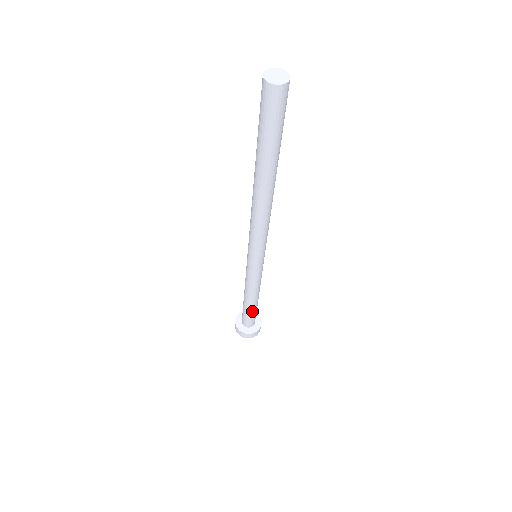
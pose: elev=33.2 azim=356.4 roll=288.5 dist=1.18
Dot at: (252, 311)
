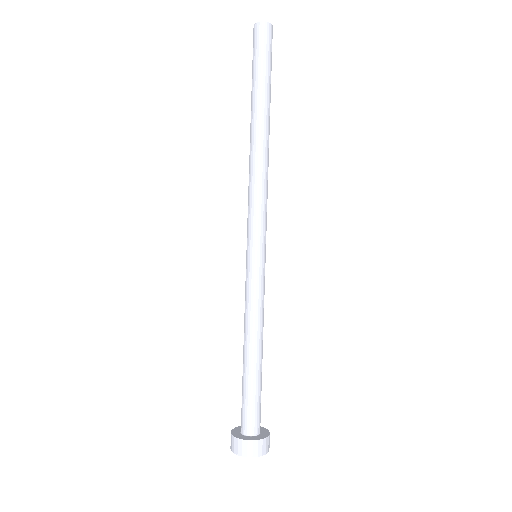
Dot at: (254, 382)
